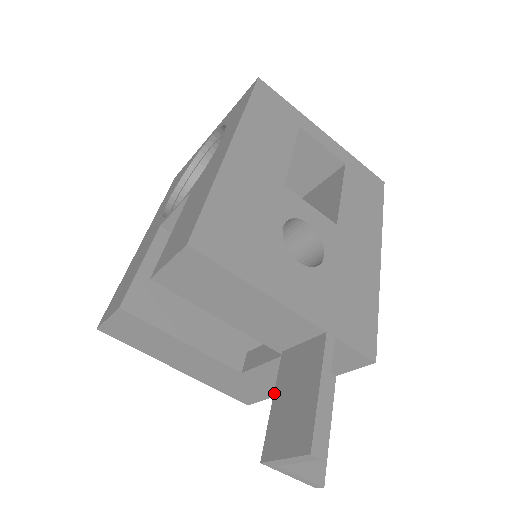
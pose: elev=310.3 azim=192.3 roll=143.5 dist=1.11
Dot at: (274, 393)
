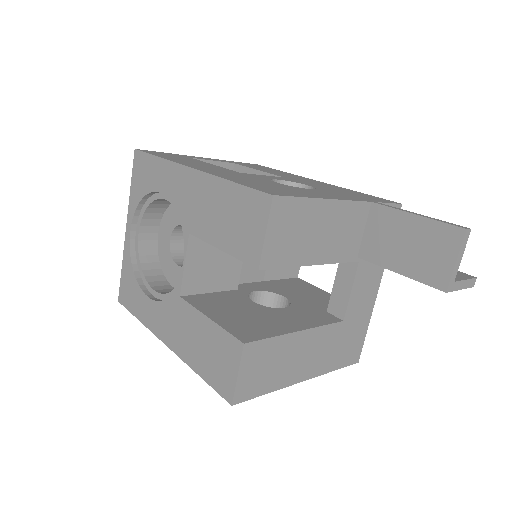
Dot at: (391, 270)
